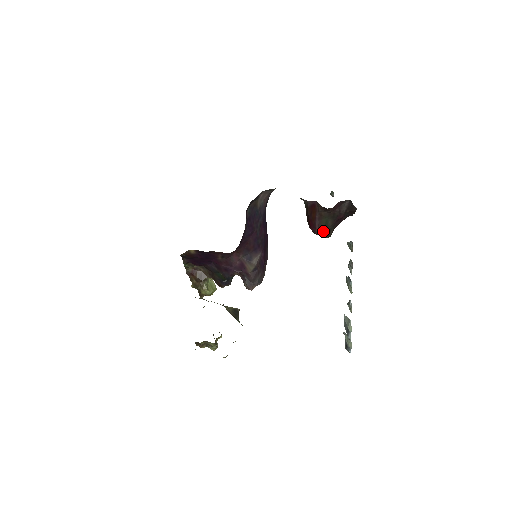
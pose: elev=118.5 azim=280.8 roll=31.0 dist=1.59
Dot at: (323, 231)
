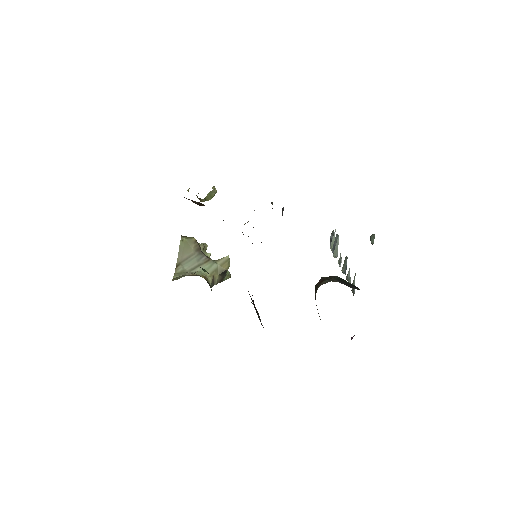
Dot at: occluded
